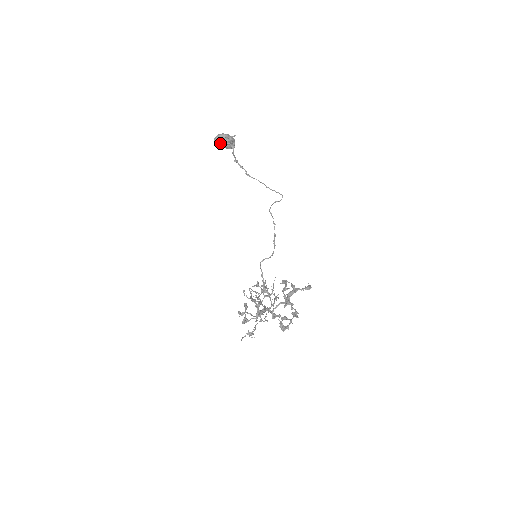
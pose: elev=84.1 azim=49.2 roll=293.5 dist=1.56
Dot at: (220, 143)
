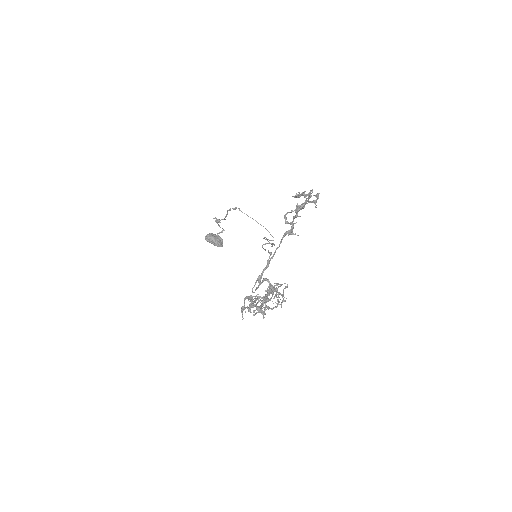
Dot at: (210, 237)
